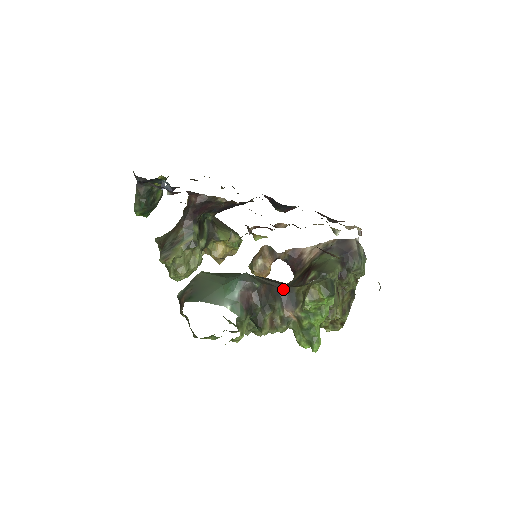
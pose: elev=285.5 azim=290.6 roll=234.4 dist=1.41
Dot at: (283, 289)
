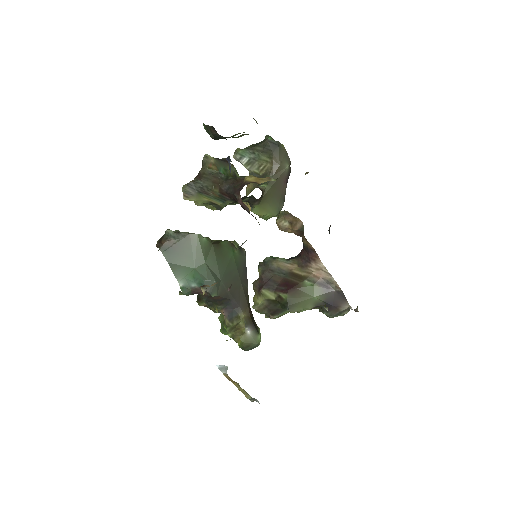
Dot at: (234, 304)
